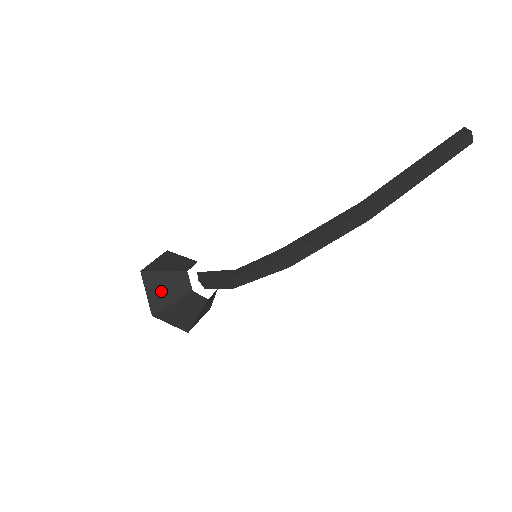
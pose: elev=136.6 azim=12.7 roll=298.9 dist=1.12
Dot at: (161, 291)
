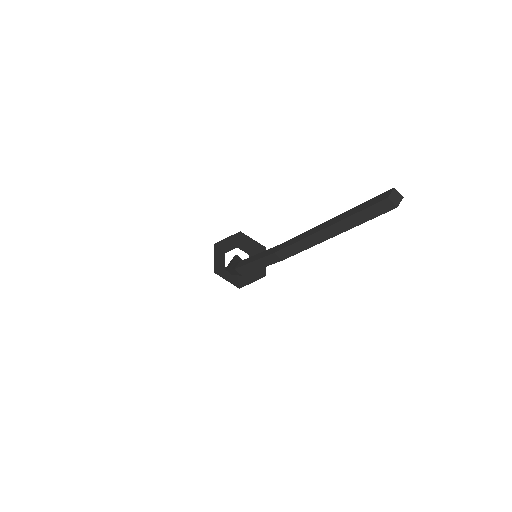
Dot at: (218, 260)
